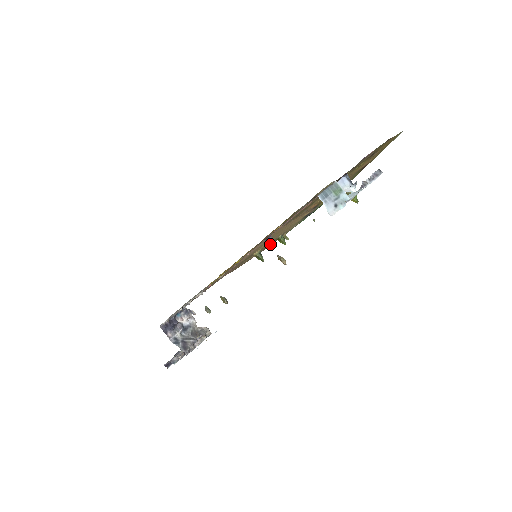
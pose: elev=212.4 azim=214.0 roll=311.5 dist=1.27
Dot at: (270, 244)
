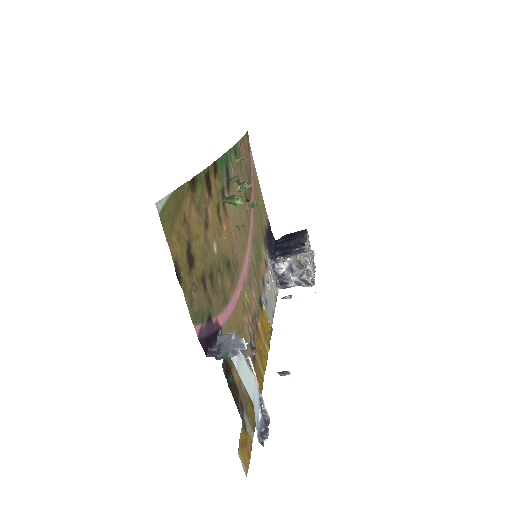
Dot at: (239, 152)
